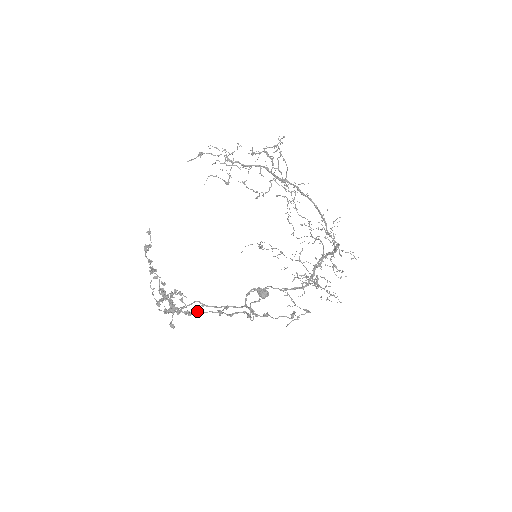
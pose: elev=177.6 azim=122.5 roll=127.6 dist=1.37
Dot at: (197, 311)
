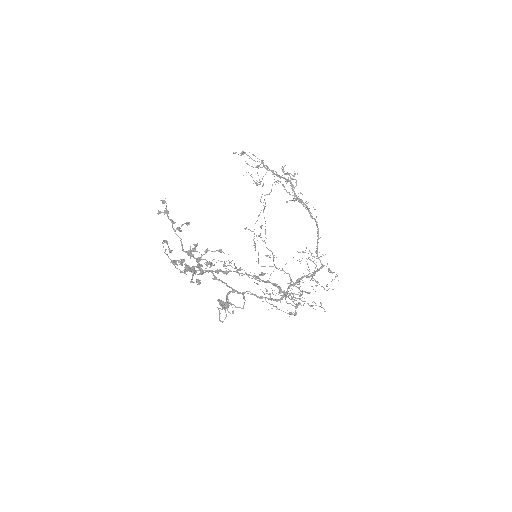
Dot at: (234, 271)
